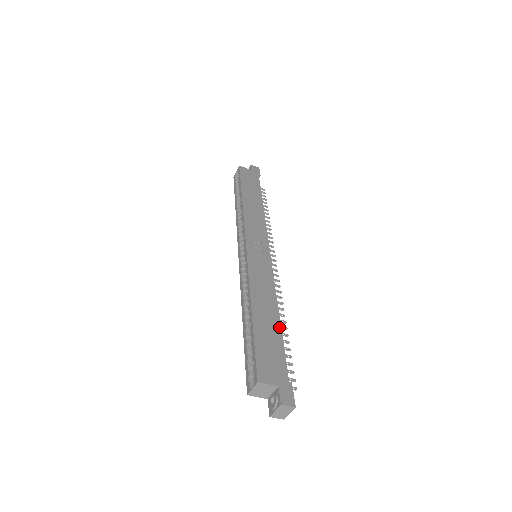
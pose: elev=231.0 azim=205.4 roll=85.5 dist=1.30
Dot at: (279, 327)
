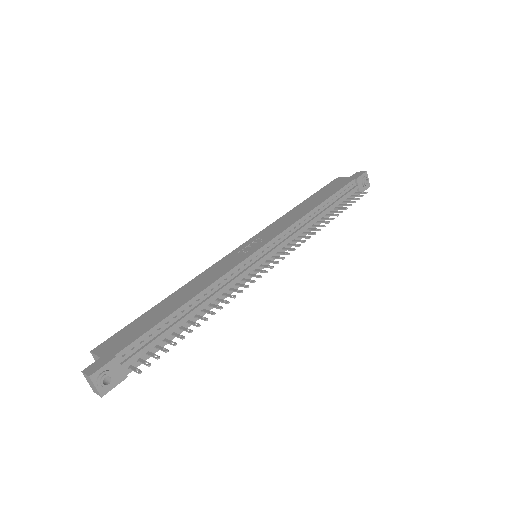
Dot at: (173, 311)
